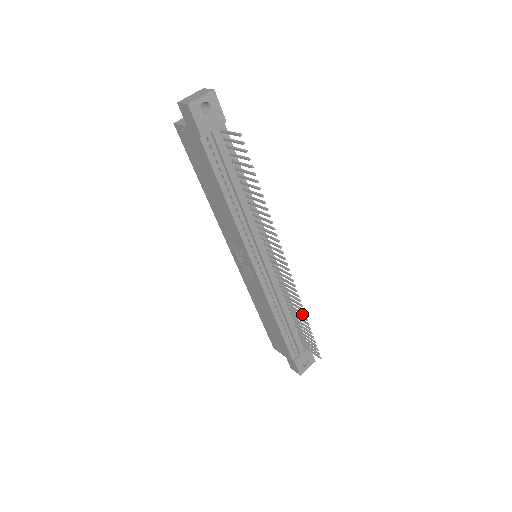
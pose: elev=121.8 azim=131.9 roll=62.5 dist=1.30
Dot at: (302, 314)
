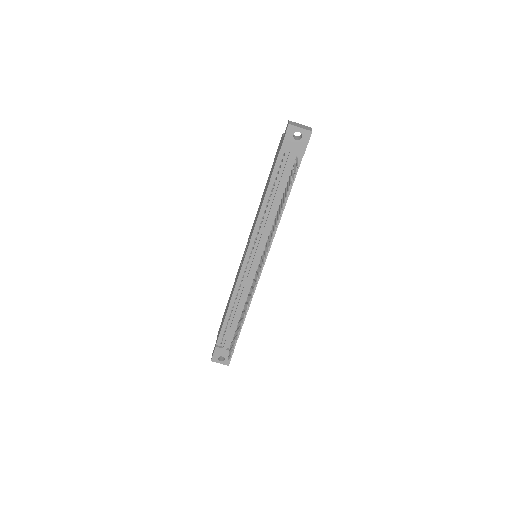
Dot at: (243, 317)
